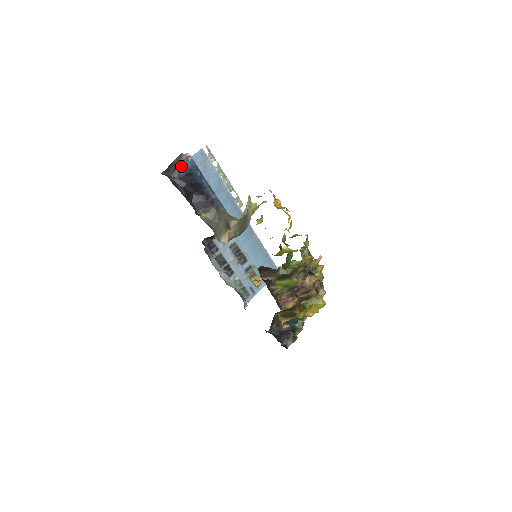
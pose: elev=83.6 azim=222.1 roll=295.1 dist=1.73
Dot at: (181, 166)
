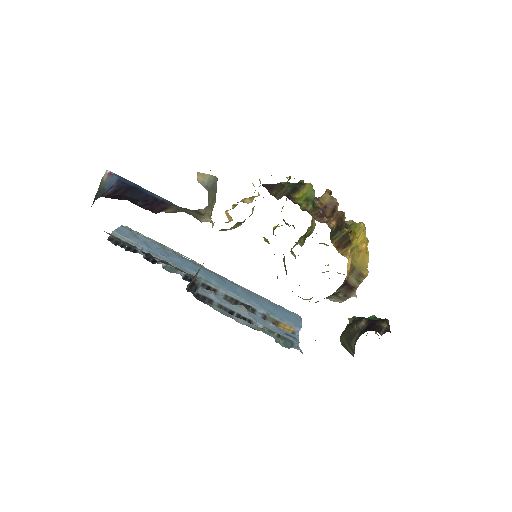
Dot at: (107, 185)
